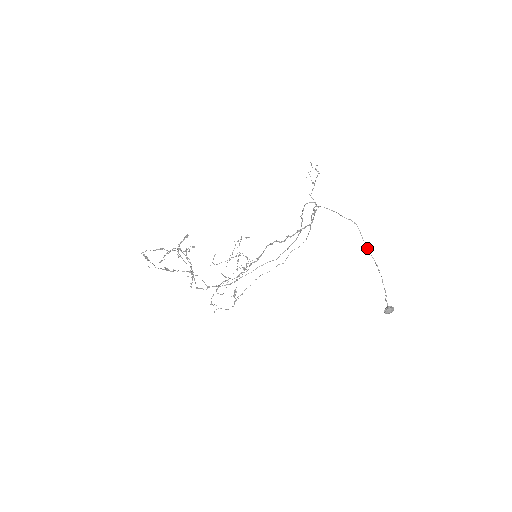
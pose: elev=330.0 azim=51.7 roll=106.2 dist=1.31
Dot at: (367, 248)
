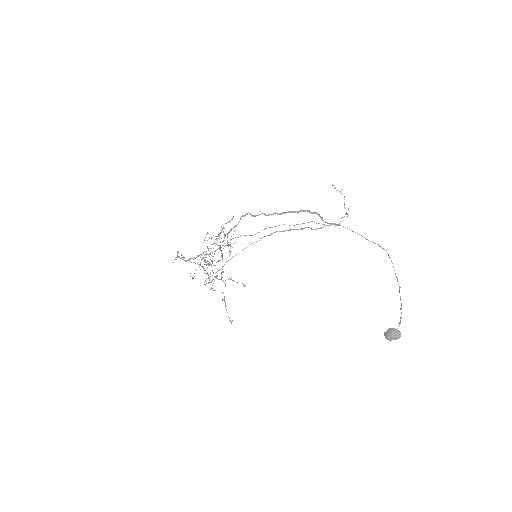
Dot at: (396, 277)
